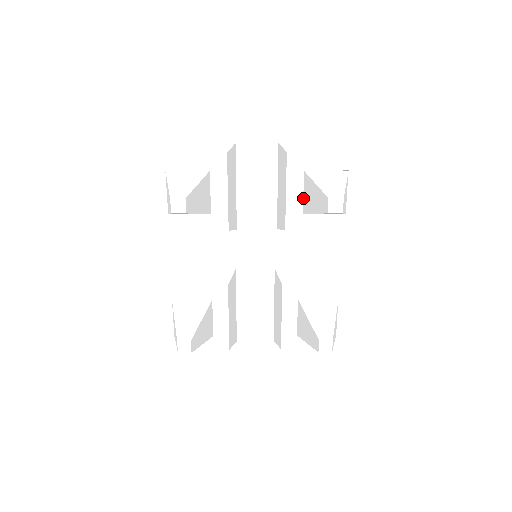
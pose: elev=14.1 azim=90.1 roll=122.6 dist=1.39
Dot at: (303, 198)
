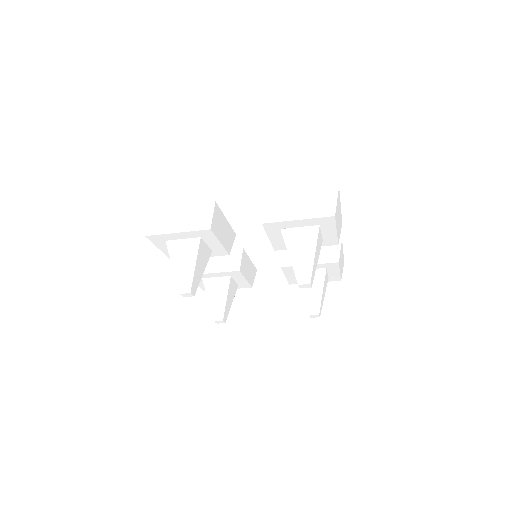
Dot at: occluded
